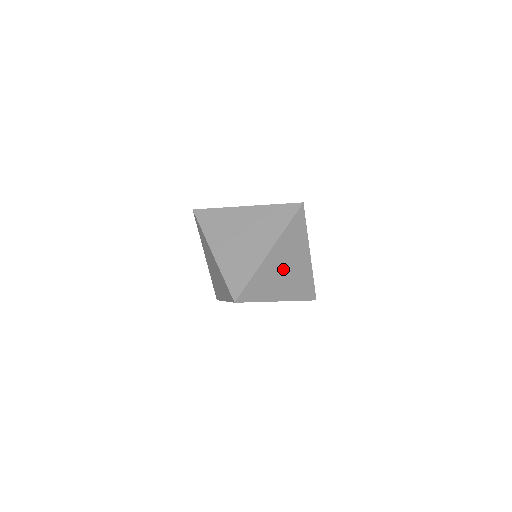
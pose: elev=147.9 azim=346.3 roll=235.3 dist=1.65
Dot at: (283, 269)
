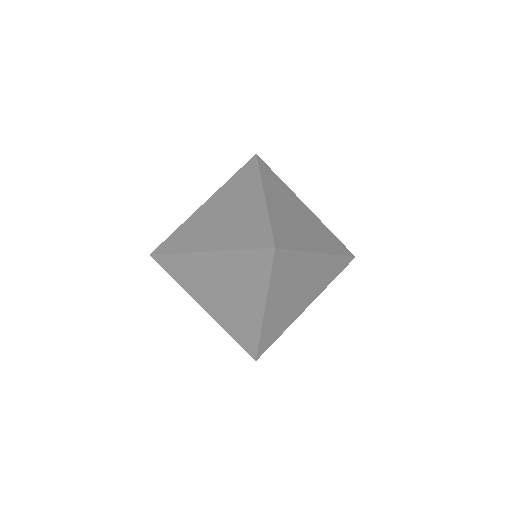
Dot at: (299, 286)
